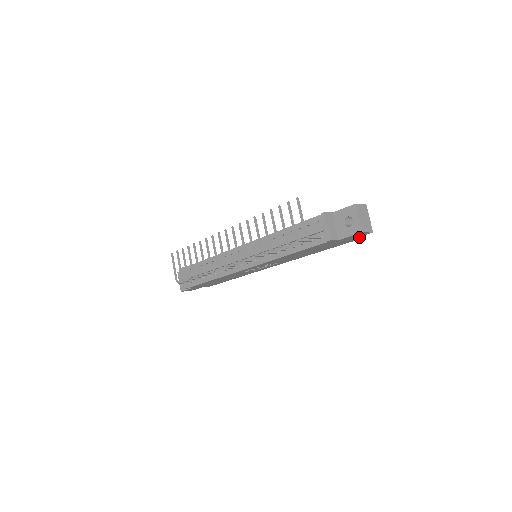
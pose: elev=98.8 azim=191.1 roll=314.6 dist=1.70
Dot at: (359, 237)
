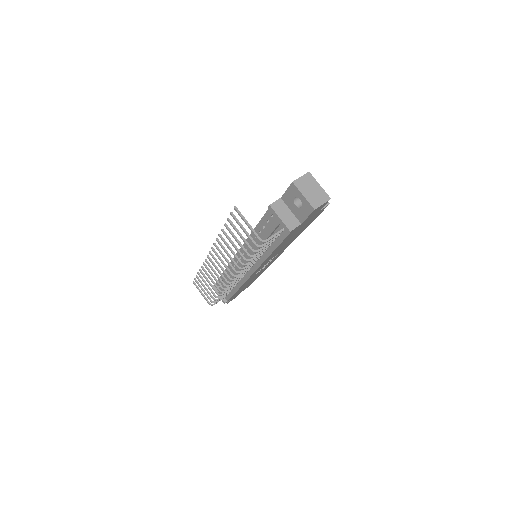
Dot at: (327, 203)
